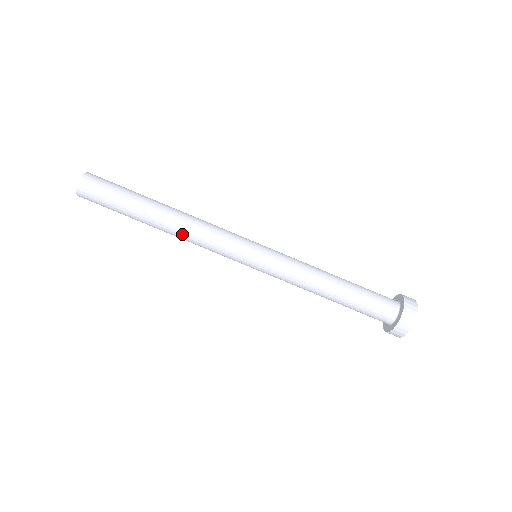
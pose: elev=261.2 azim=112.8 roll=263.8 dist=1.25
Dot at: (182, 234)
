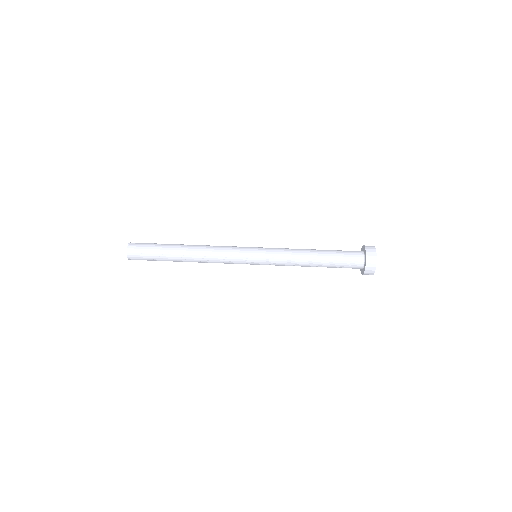
Dot at: (203, 257)
